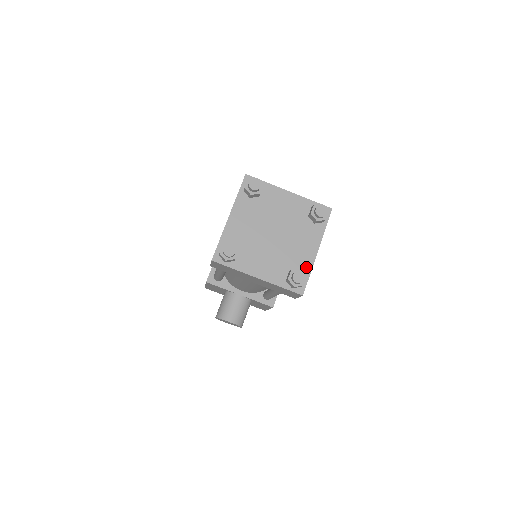
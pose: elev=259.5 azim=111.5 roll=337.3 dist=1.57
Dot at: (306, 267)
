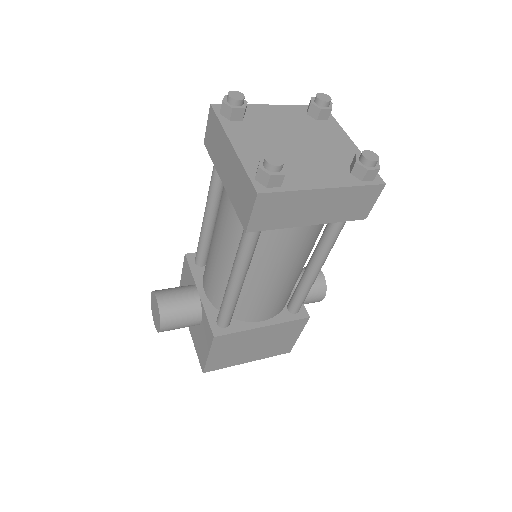
Dot at: (295, 184)
